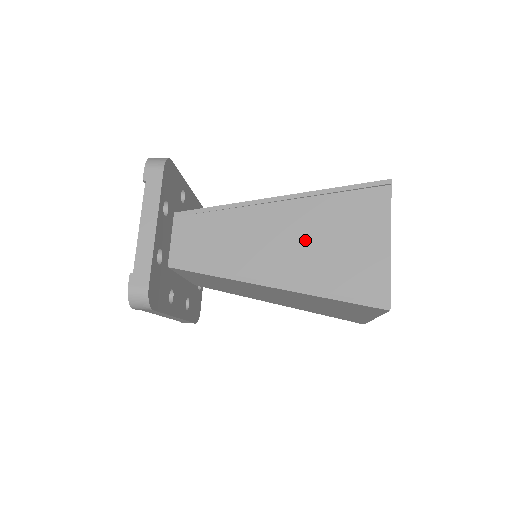
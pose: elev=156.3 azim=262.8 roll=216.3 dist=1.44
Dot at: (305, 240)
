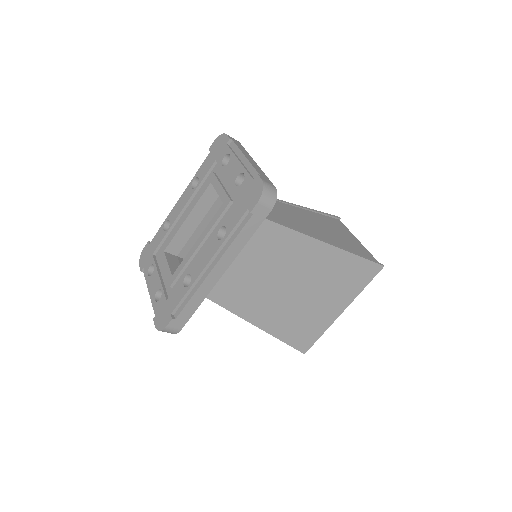
Dot at: (319, 226)
